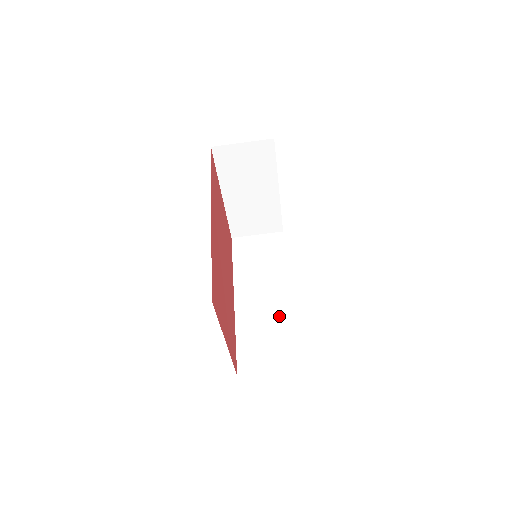
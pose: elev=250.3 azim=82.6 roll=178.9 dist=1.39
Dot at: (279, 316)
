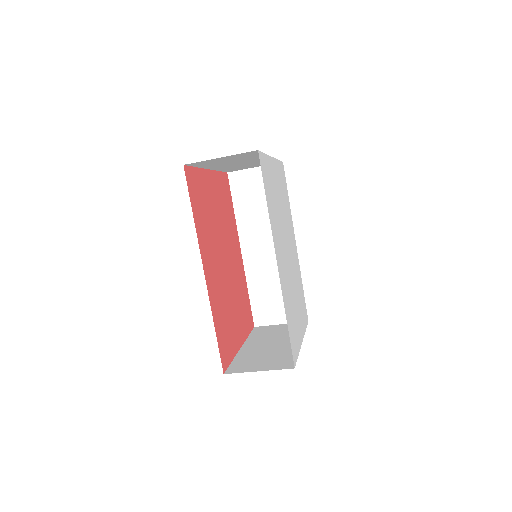
Dot at: occluded
